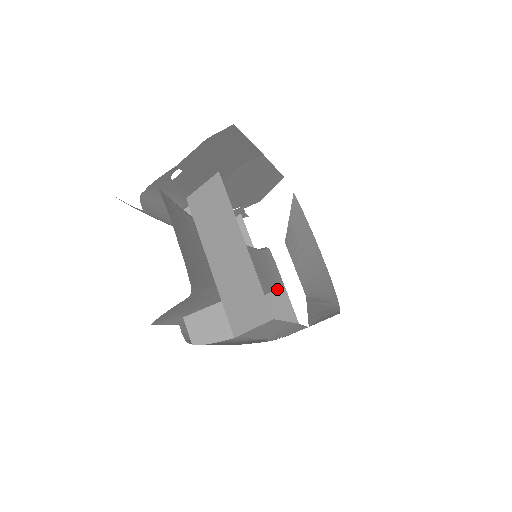
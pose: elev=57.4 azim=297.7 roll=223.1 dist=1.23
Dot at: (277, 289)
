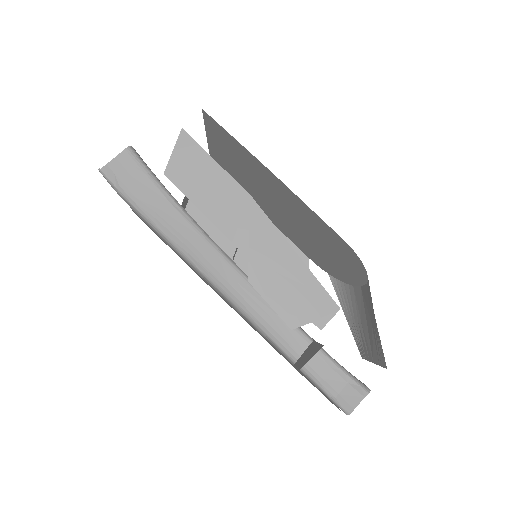
Dot at: occluded
